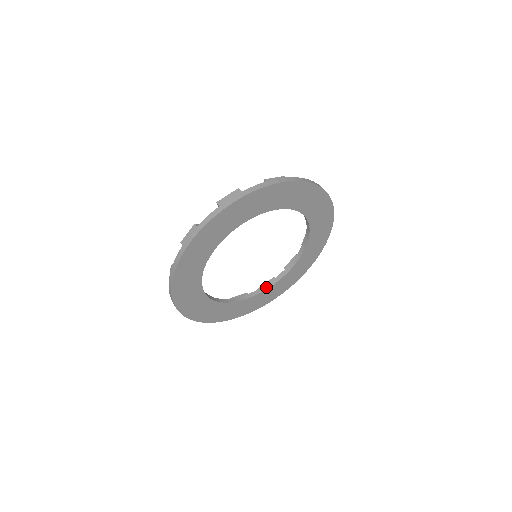
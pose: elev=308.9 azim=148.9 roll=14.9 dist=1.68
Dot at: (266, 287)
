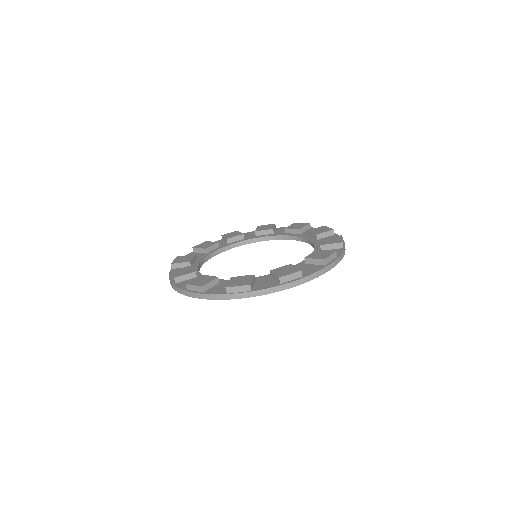
Dot at: (261, 240)
